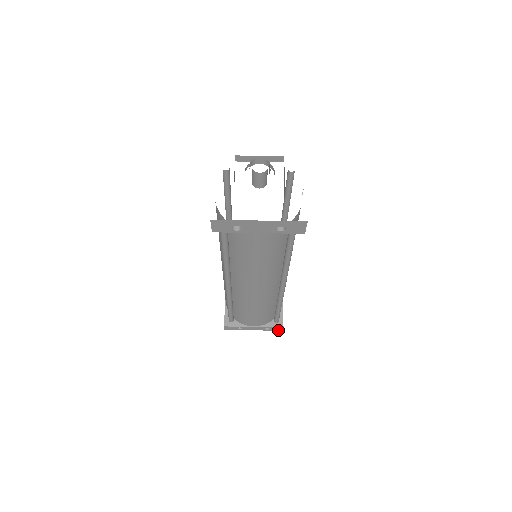
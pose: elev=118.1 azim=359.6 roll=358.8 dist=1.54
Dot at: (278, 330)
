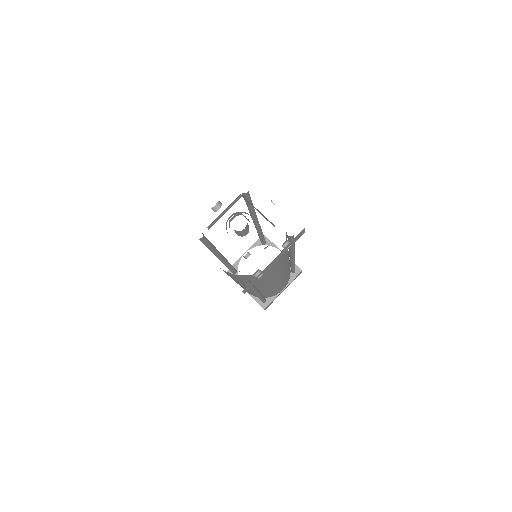
Dot at: occluded
